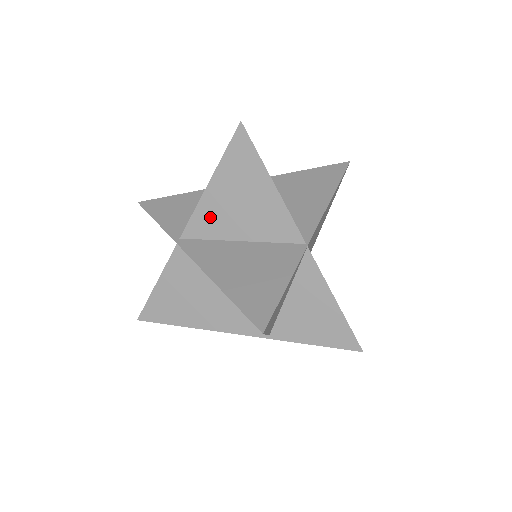
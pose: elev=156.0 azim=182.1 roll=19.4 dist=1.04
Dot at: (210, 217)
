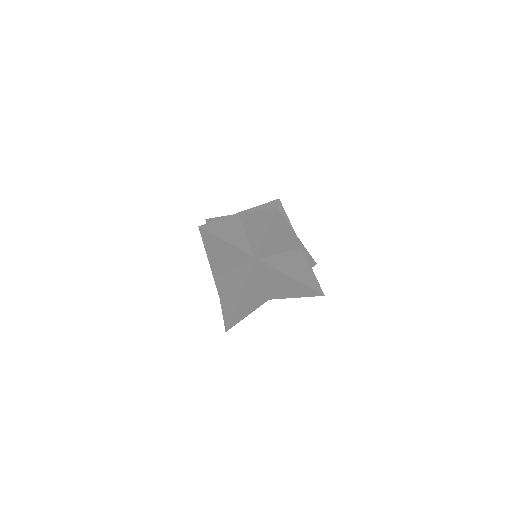
Dot at: occluded
